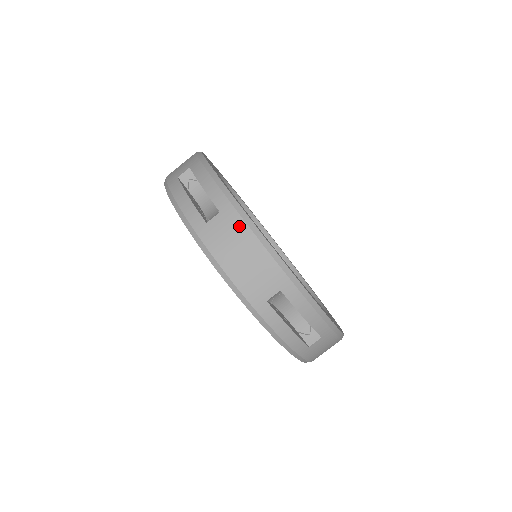
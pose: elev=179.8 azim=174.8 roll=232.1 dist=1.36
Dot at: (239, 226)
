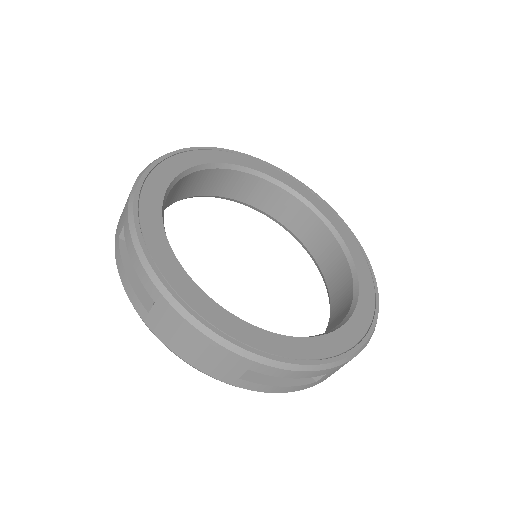
Dot at: occluded
